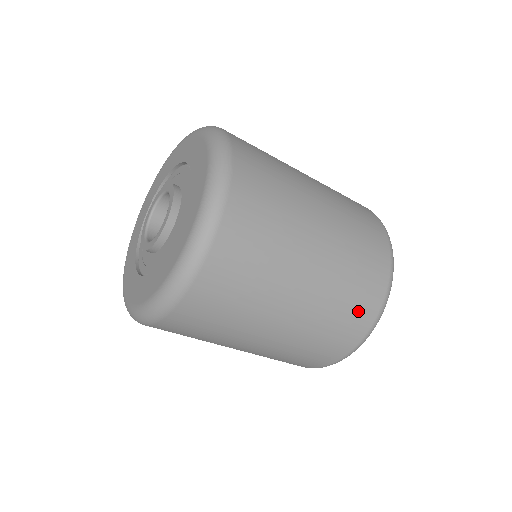
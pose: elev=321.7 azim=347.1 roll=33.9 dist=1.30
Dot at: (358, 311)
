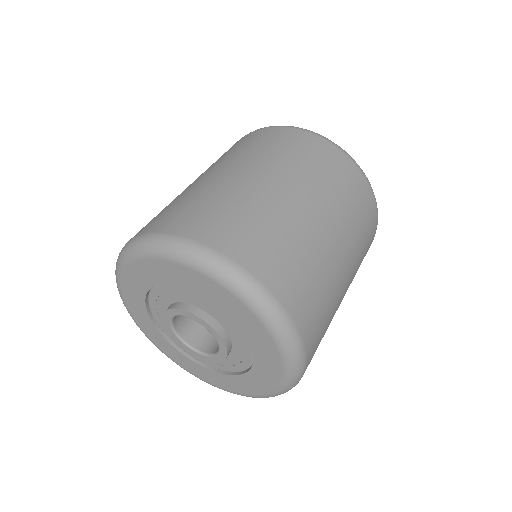
Dot at: (369, 243)
